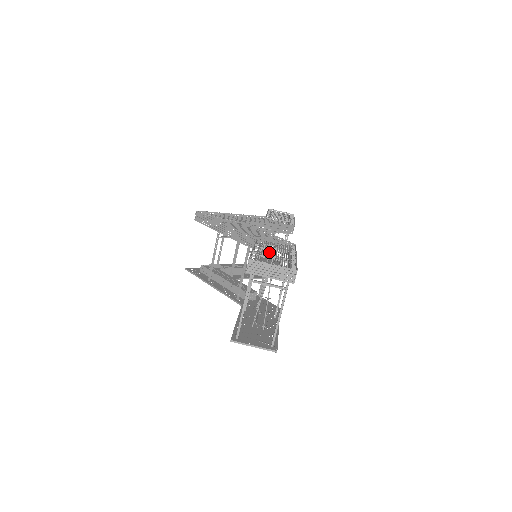
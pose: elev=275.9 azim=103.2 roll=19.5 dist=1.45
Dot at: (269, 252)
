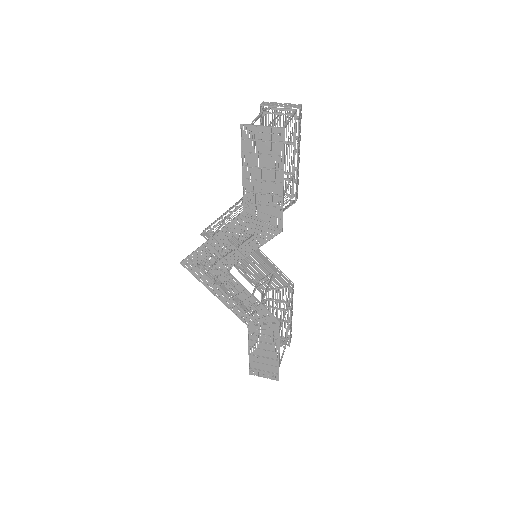
Dot at: occluded
